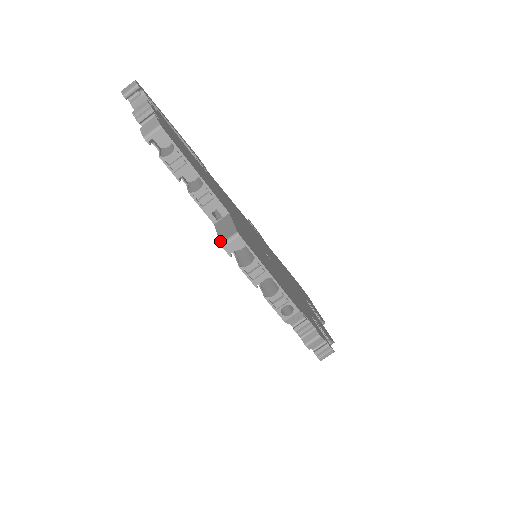
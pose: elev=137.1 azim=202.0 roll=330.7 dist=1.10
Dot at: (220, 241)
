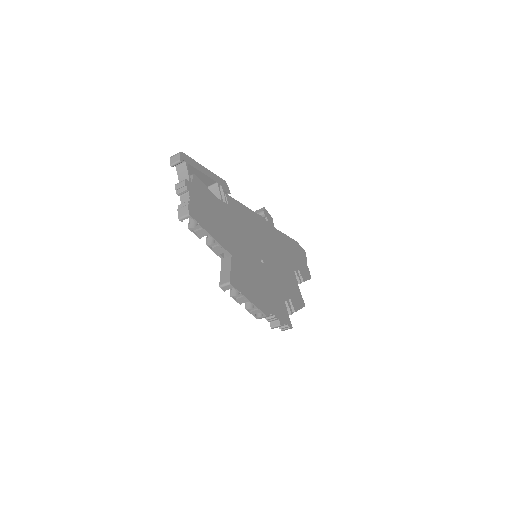
Dot at: (220, 283)
